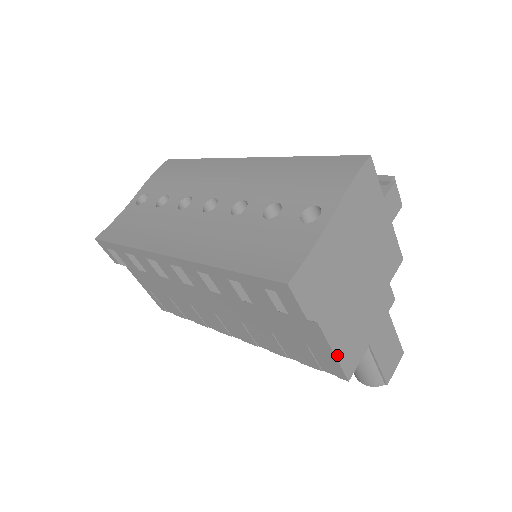
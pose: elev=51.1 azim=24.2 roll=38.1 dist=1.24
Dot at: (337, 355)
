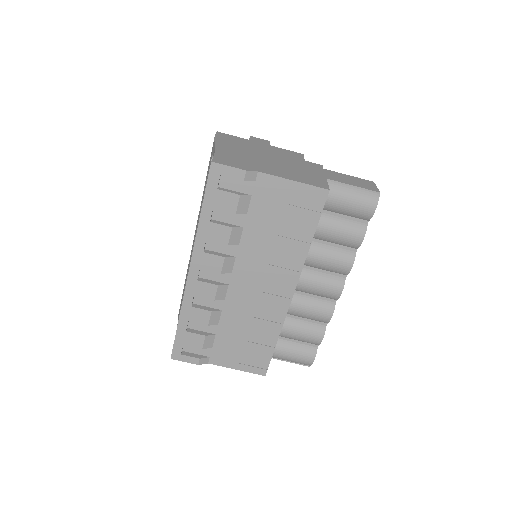
Dot at: (298, 181)
